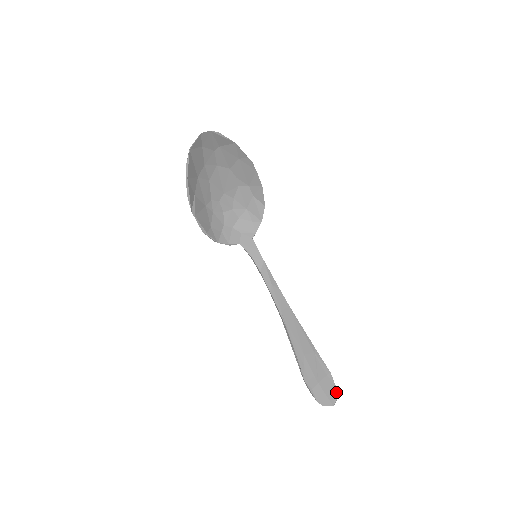
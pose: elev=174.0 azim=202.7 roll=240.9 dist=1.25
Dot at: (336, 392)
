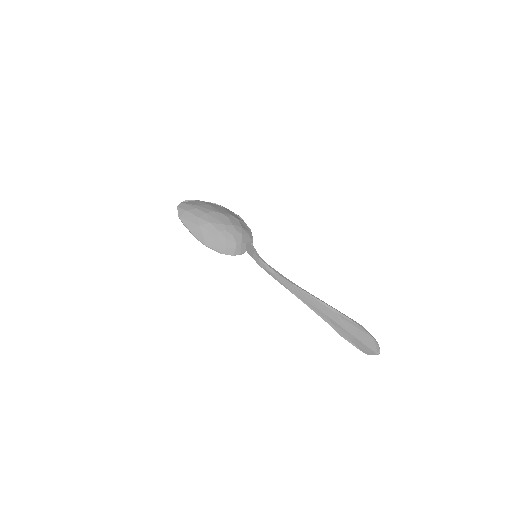
Dot at: (375, 342)
